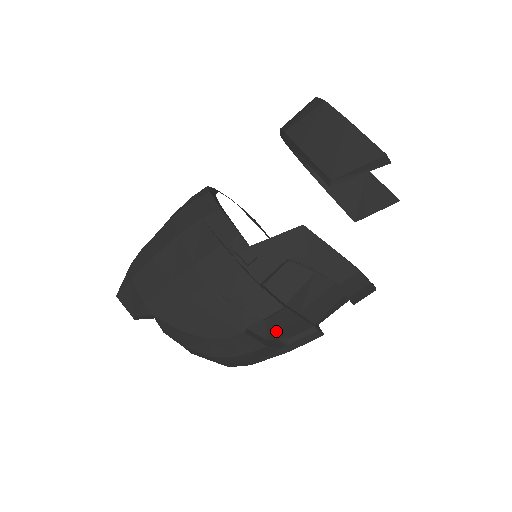
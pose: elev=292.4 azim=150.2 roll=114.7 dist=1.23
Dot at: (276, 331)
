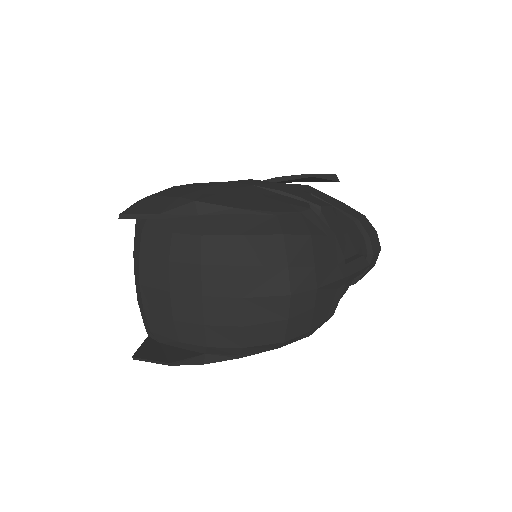
Dot at: occluded
